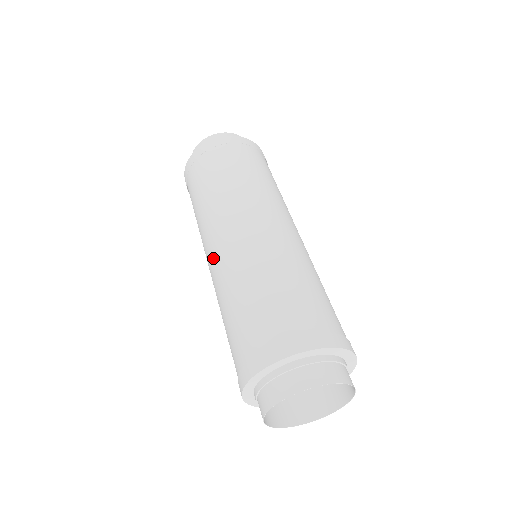
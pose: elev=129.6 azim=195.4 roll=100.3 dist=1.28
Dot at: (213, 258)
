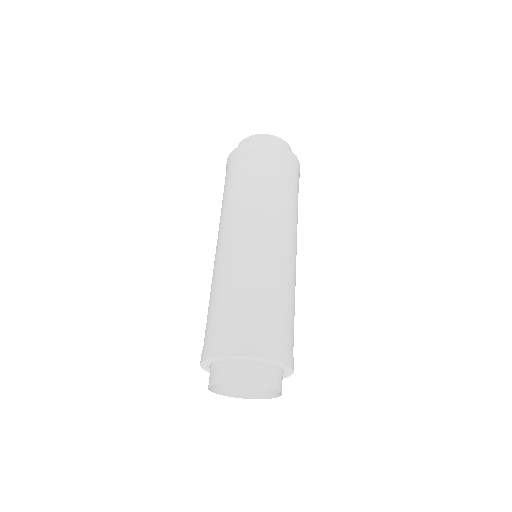
Dot at: (242, 242)
